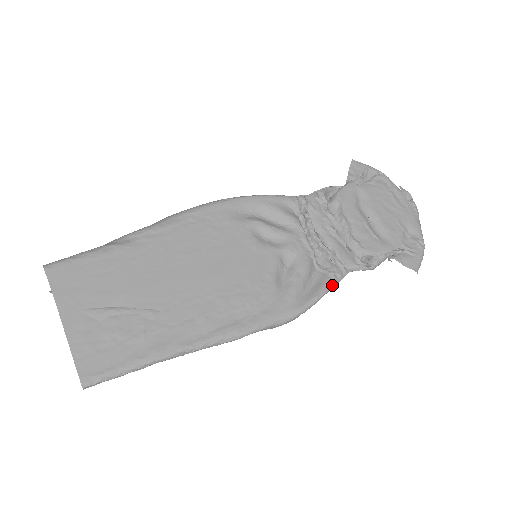
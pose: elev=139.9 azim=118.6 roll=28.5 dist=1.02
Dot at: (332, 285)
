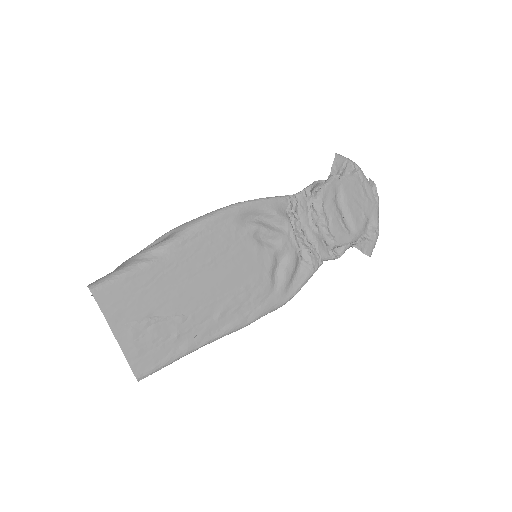
Dot at: (311, 276)
